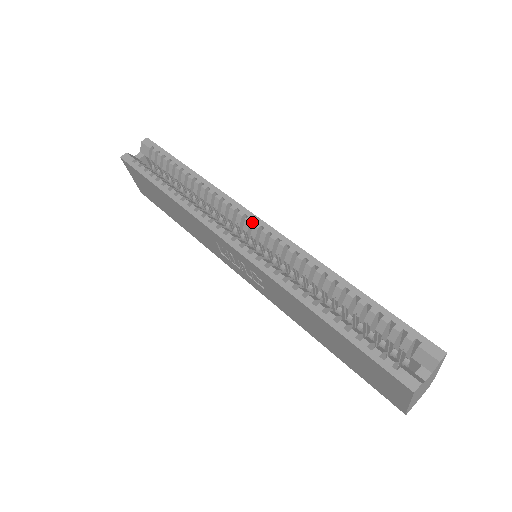
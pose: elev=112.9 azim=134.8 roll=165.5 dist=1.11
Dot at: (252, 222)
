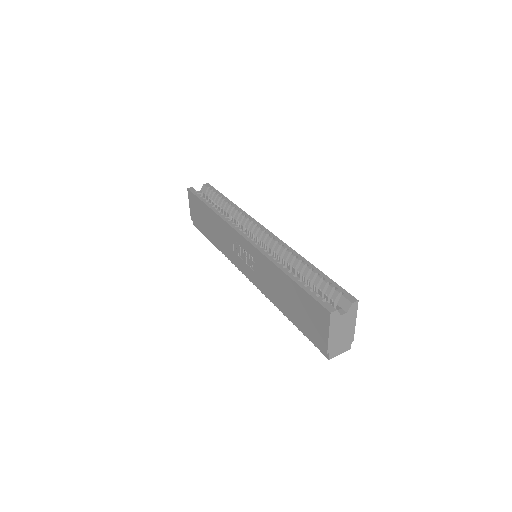
Dot at: (260, 229)
